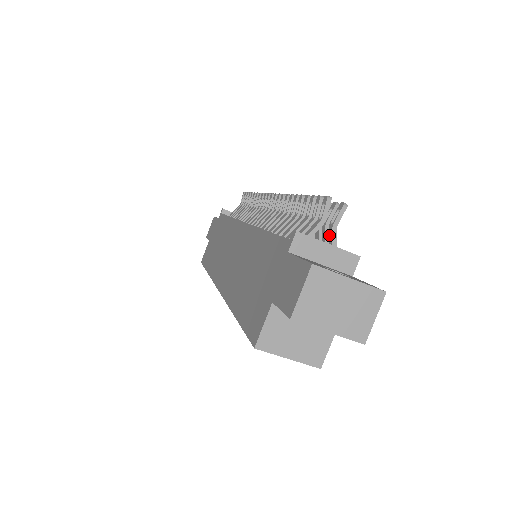
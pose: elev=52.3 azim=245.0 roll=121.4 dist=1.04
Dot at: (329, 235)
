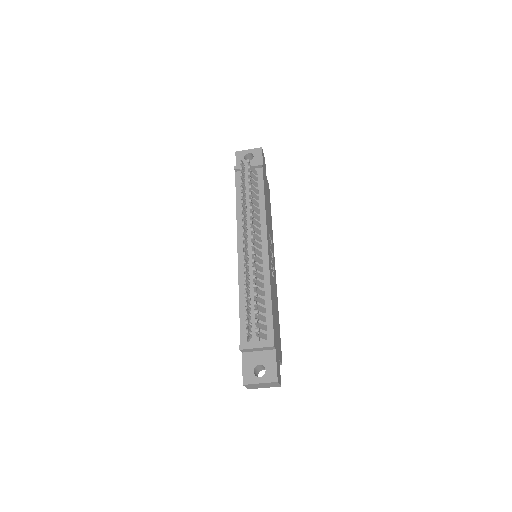
Dot at: (259, 334)
